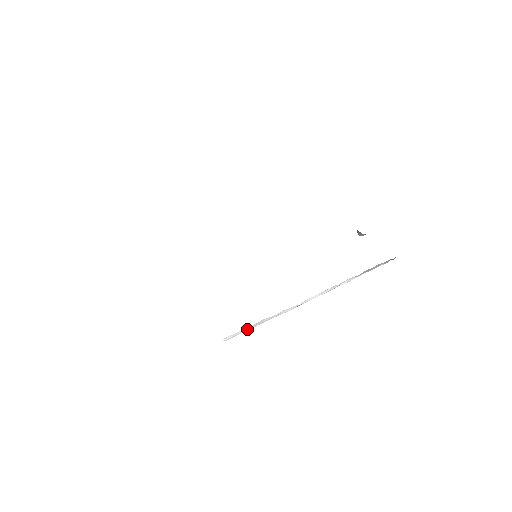
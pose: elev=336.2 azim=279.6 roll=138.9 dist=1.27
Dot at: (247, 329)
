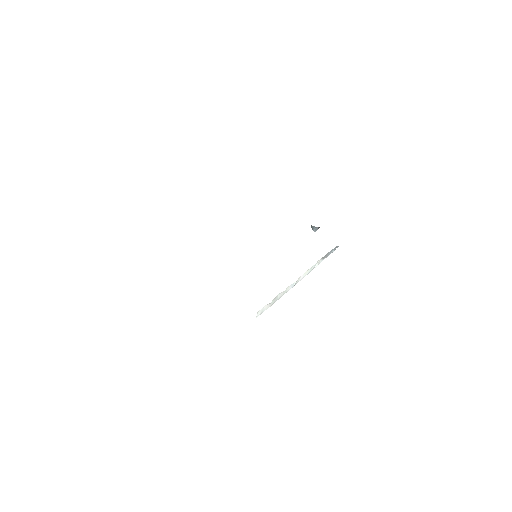
Dot at: (269, 305)
